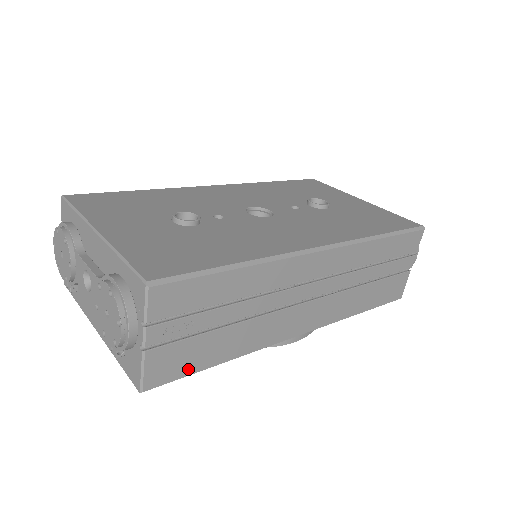
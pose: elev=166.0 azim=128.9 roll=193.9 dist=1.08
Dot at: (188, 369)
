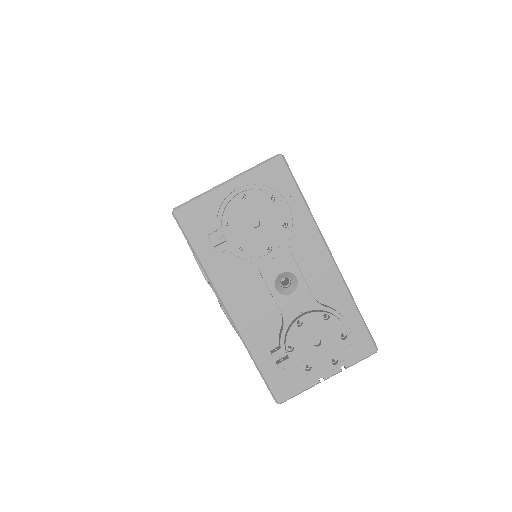
Dot at: occluded
